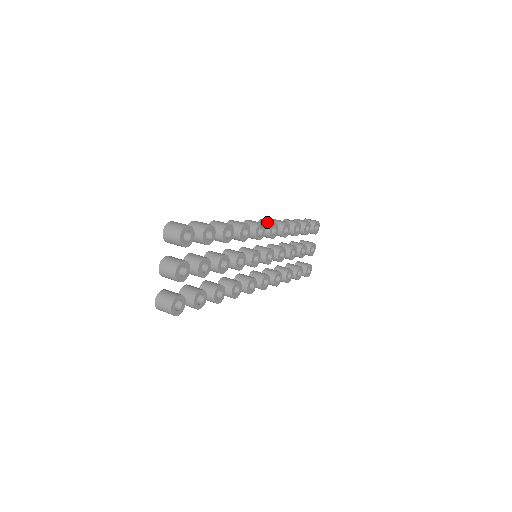
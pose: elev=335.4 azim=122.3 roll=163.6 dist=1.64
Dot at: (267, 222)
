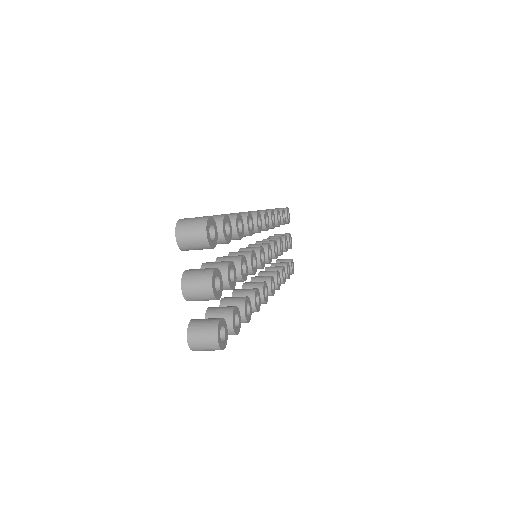
Dot at: occluded
